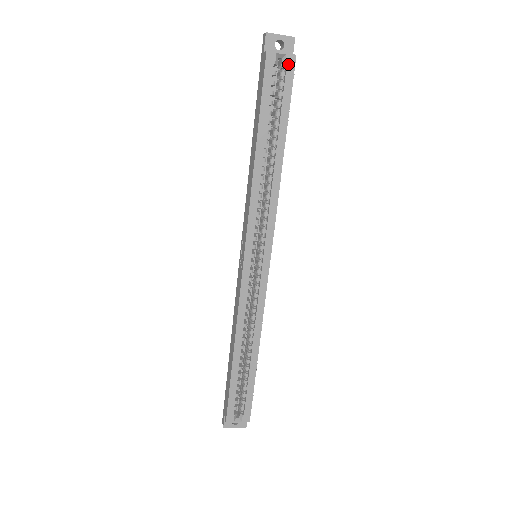
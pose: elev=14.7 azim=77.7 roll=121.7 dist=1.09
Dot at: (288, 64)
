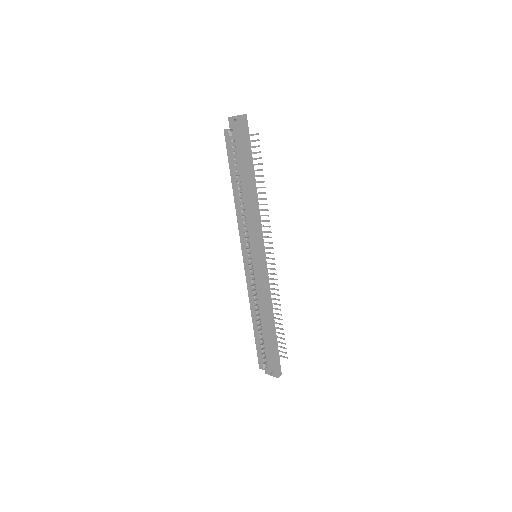
Dot at: (235, 134)
